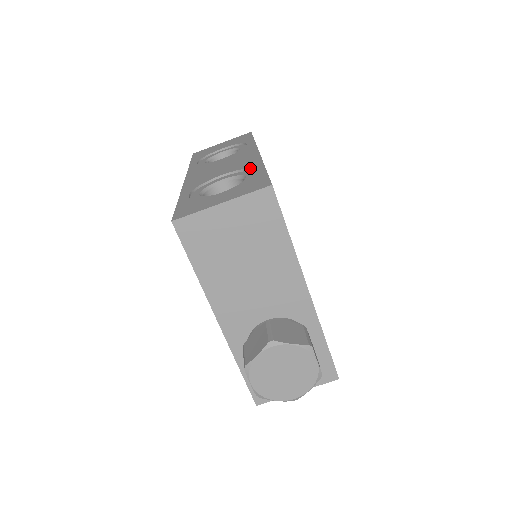
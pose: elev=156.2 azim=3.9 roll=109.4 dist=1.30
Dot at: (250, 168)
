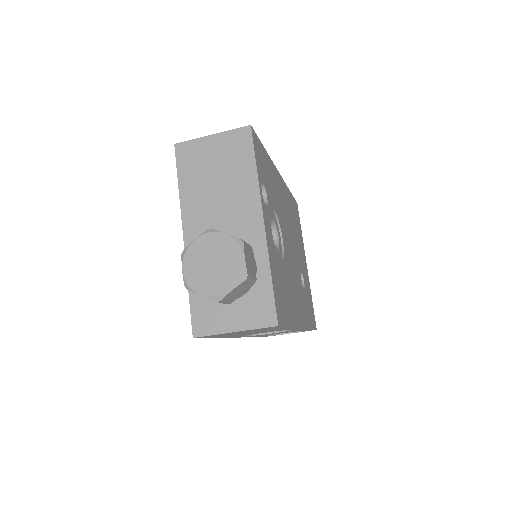
Dot at: occluded
